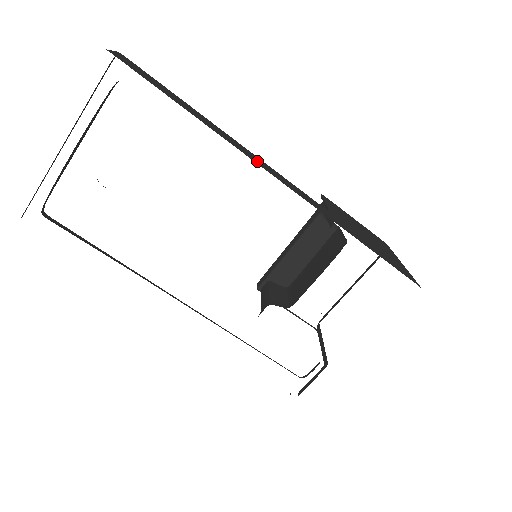
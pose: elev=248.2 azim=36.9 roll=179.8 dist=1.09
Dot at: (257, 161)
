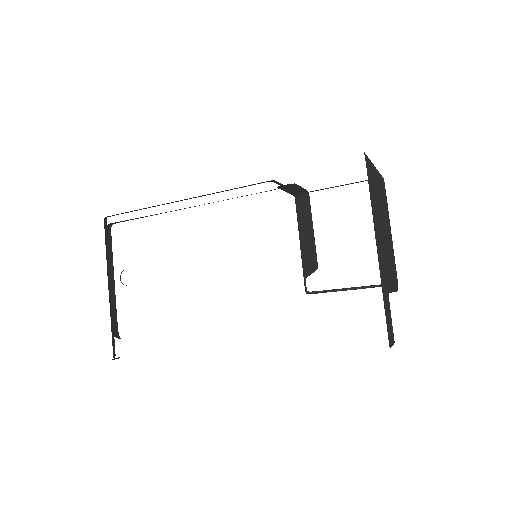
Dot at: occluded
